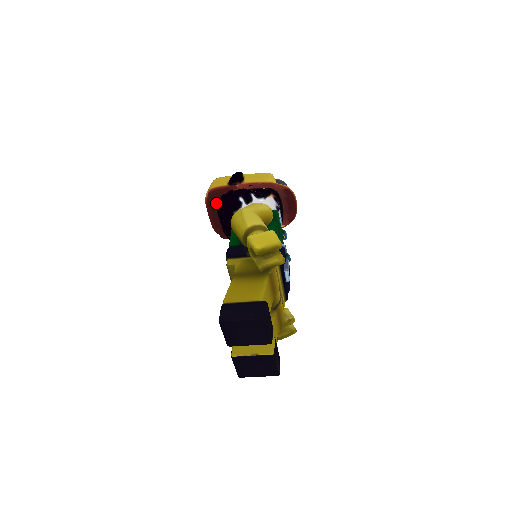
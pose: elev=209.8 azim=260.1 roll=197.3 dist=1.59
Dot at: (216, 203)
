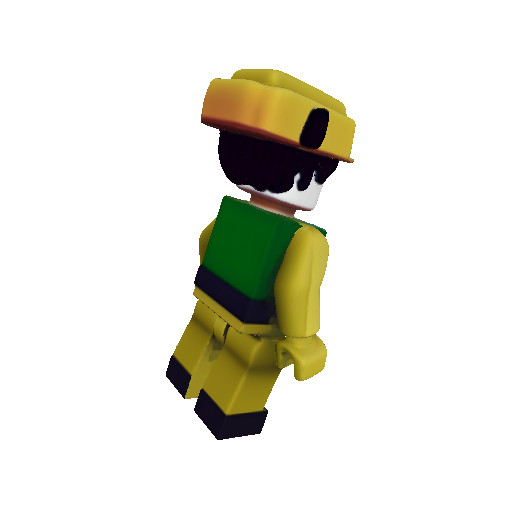
Dot at: (252, 135)
